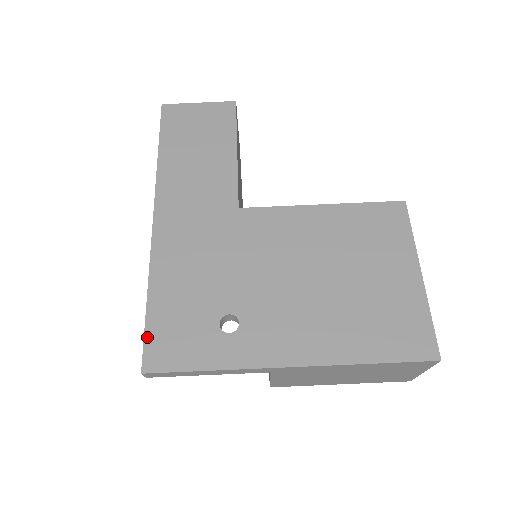
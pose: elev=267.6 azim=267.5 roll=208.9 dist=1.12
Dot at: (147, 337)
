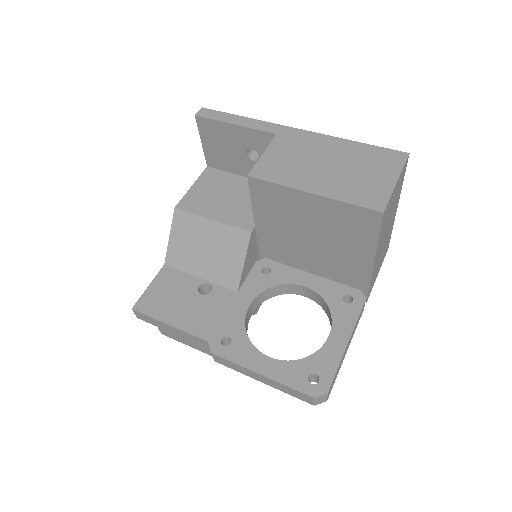
Dot at: occluded
